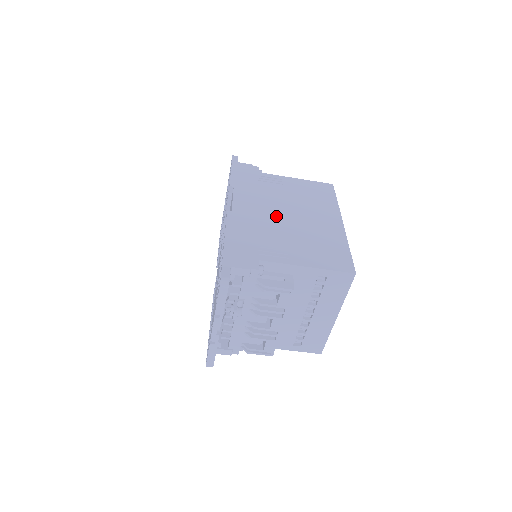
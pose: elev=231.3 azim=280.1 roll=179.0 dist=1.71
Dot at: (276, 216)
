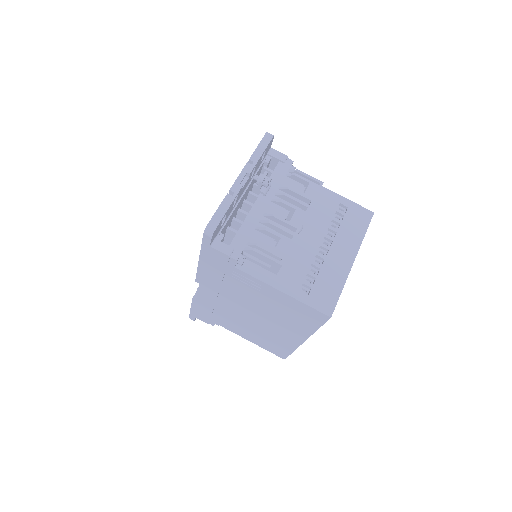
Dot at: occluded
